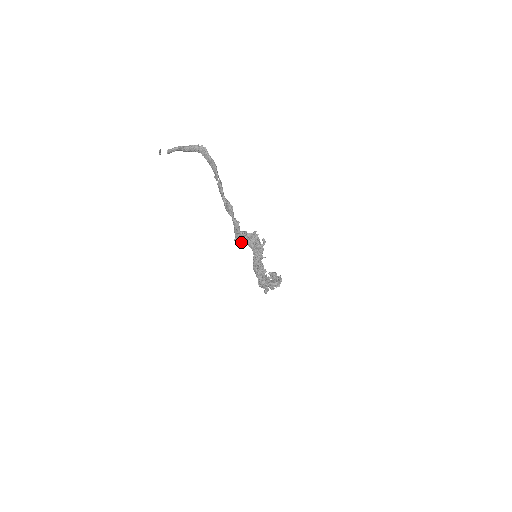
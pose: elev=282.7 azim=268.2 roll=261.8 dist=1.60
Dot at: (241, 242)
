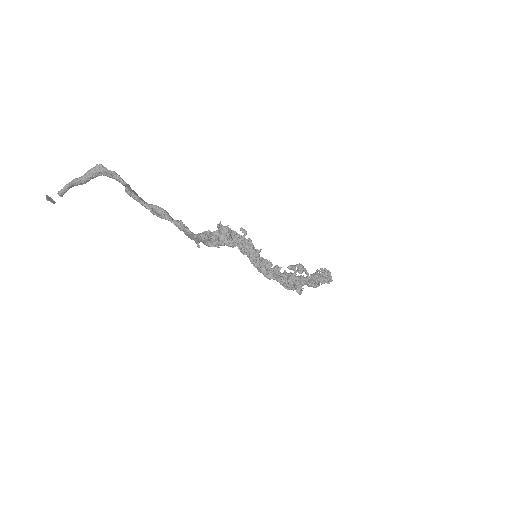
Dot at: (212, 246)
